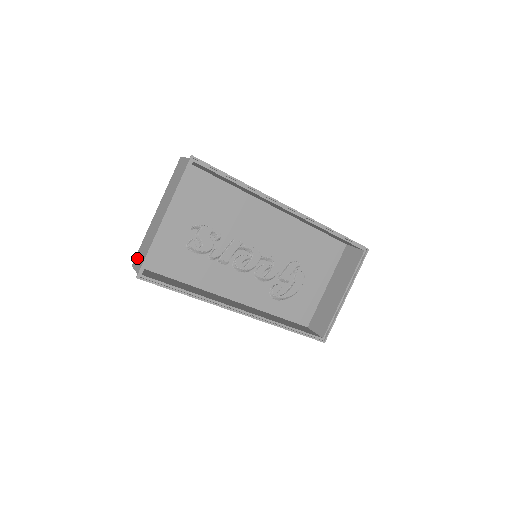
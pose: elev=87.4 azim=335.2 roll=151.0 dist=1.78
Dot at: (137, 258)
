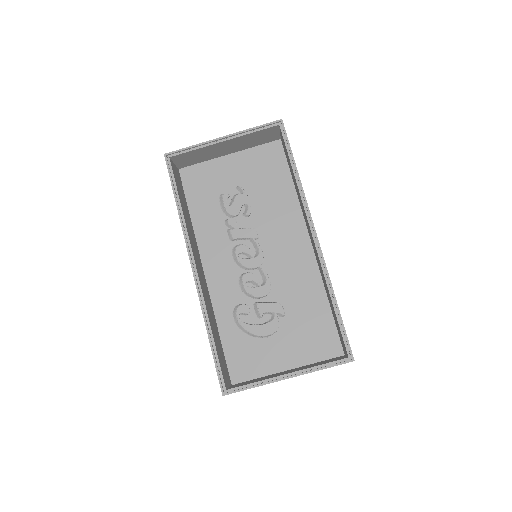
Dot at: (184, 163)
